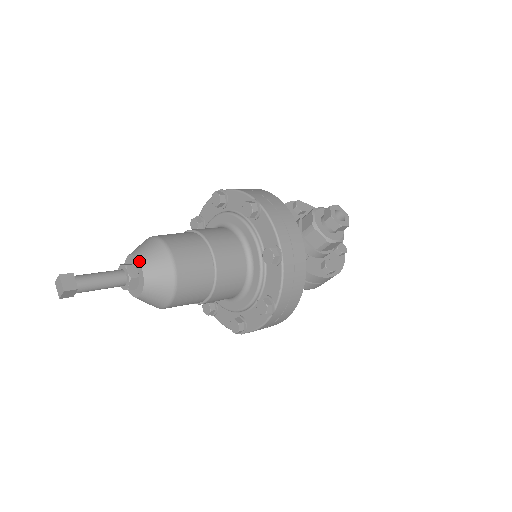
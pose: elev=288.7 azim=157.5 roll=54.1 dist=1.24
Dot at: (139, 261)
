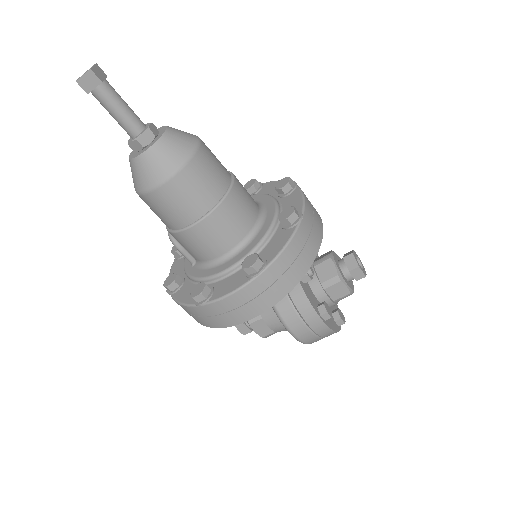
Dot at: (167, 126)
